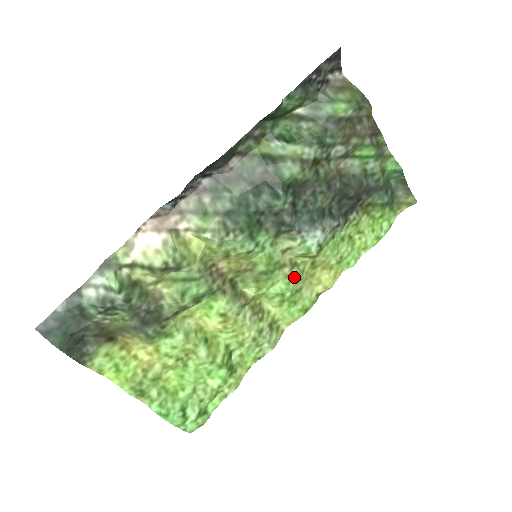
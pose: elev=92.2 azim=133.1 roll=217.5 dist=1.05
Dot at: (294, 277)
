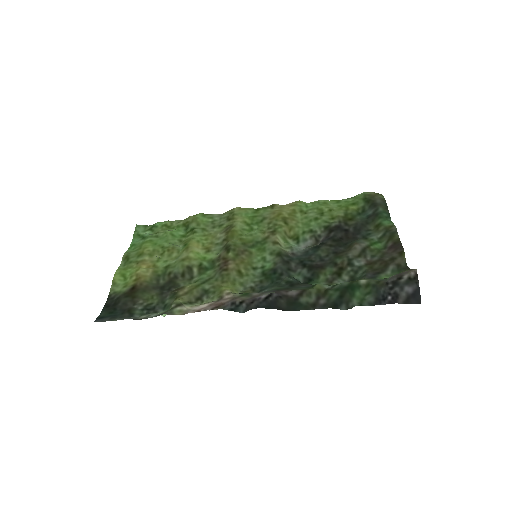
Dot at: (267, 229)
